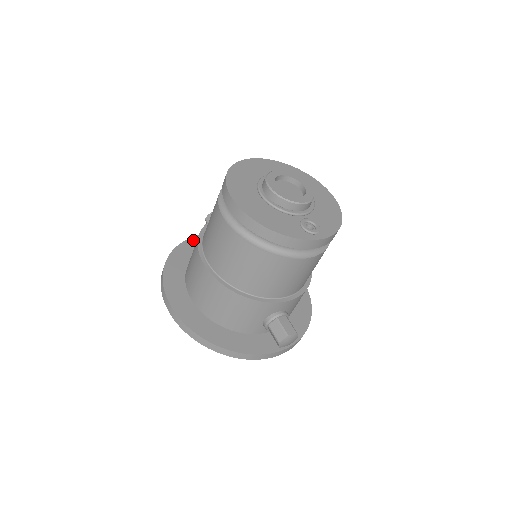
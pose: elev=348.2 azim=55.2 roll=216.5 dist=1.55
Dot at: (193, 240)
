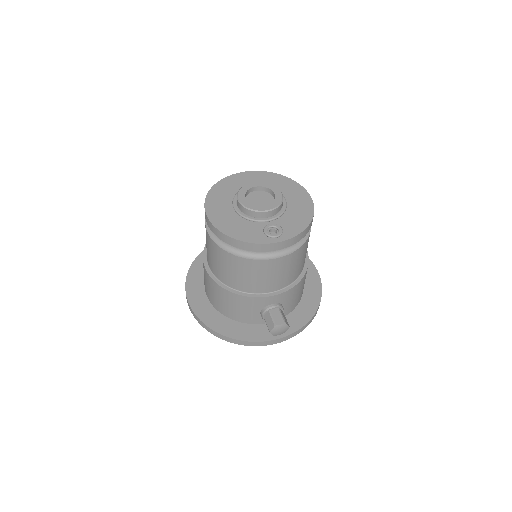
Dot at: occluded
